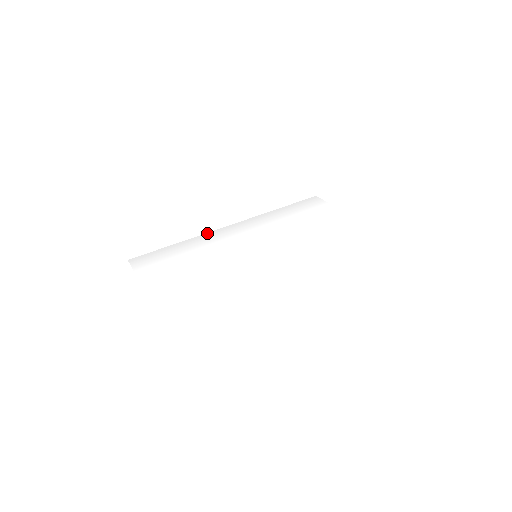
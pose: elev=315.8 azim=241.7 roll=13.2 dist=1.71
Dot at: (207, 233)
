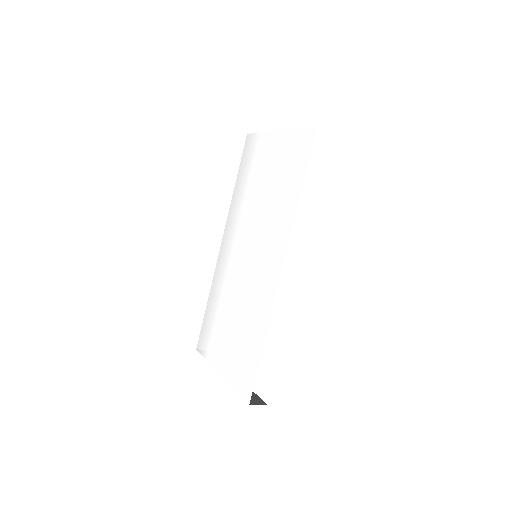
Dot at: (215, 269)
